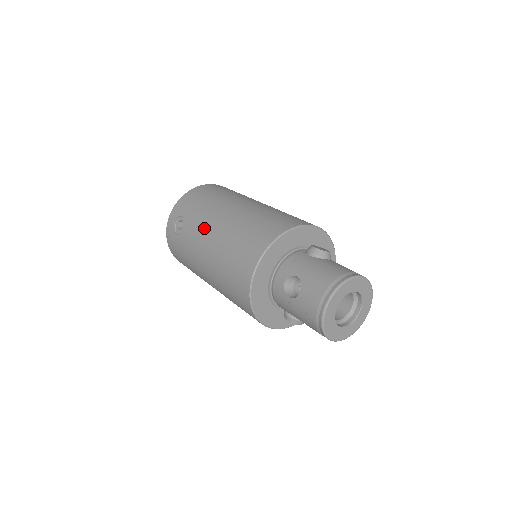
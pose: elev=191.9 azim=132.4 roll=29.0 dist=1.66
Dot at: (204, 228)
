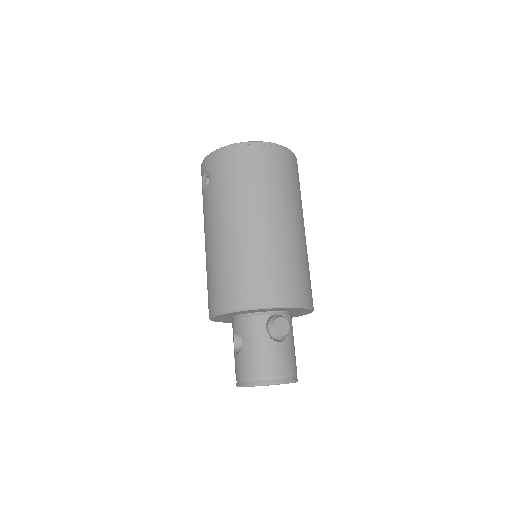
Dot at: (213, 220)
